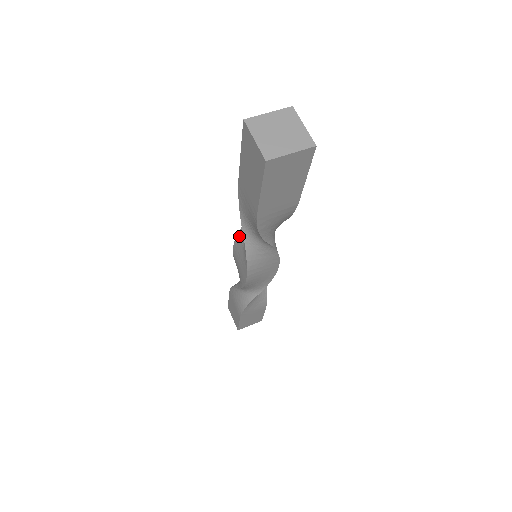
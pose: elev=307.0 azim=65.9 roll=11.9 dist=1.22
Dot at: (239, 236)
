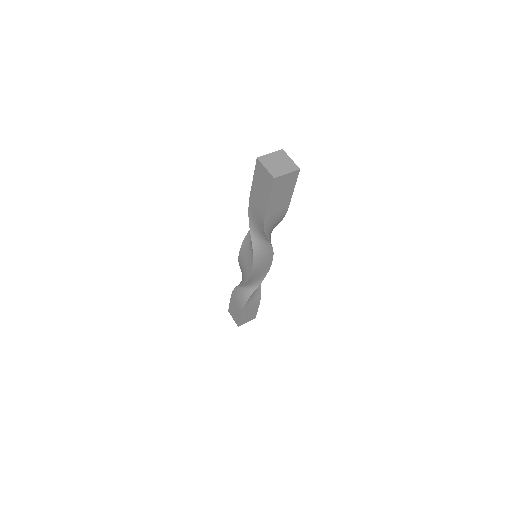
Dot at: (245, 241)
